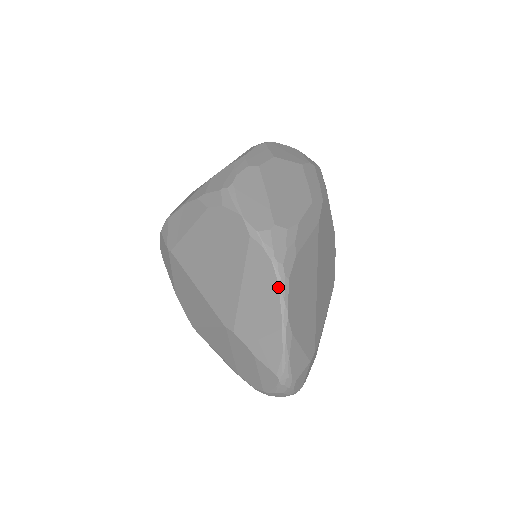
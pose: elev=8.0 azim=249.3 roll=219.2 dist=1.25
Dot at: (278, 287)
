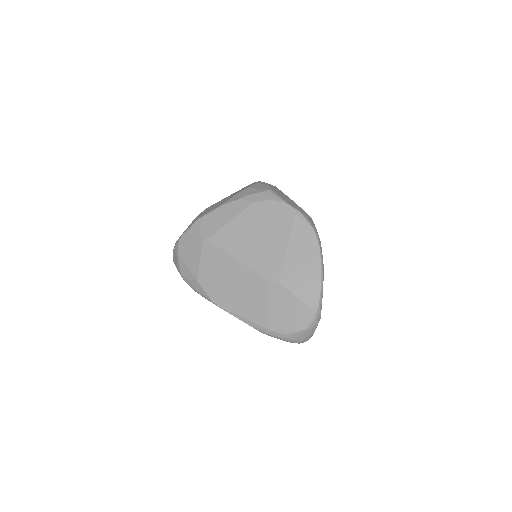
Dot at: (318, 245)
